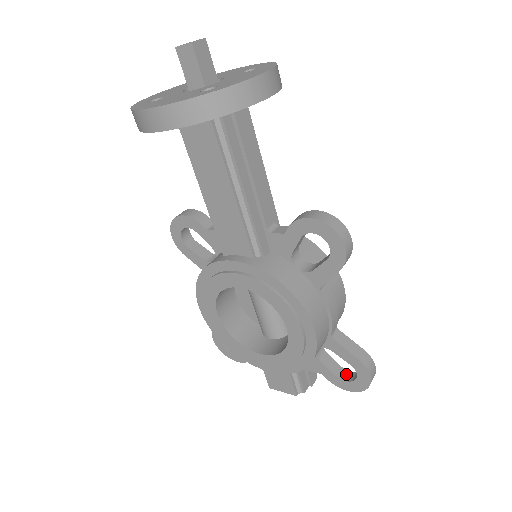
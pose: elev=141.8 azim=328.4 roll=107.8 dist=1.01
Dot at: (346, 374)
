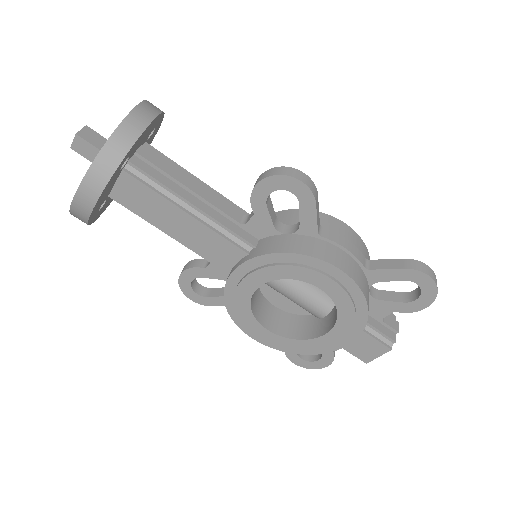
Dot at: (413, 295)
